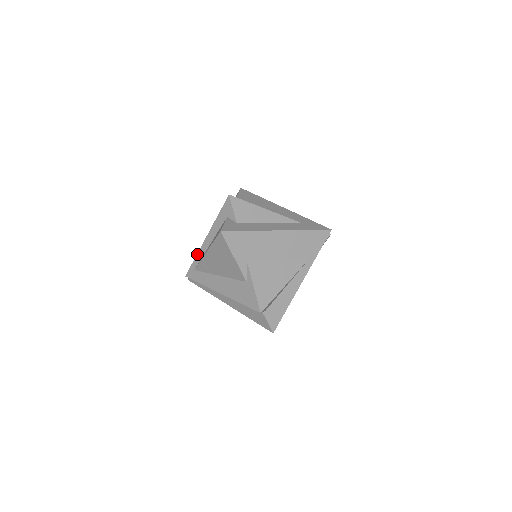
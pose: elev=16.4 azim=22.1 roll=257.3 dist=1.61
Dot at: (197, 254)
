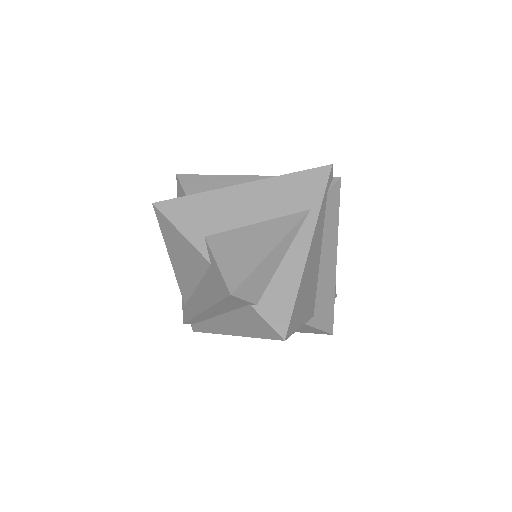
Dot at: occluded
